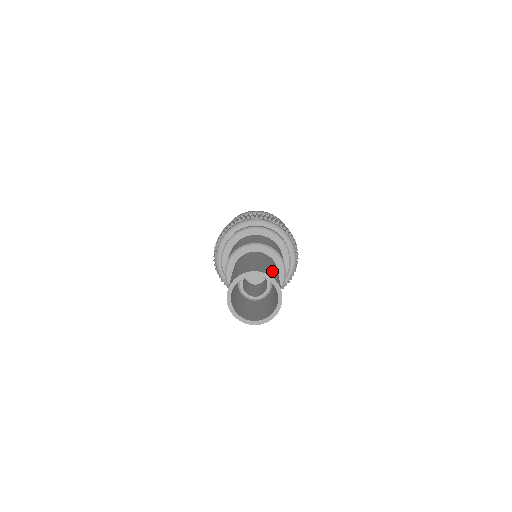
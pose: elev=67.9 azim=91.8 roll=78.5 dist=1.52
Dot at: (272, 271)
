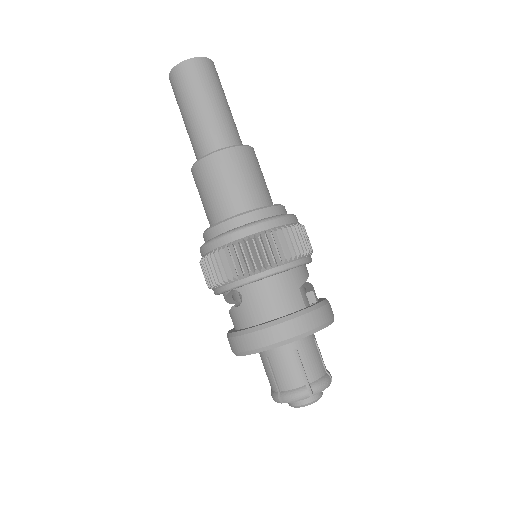
Dot at: occluded
